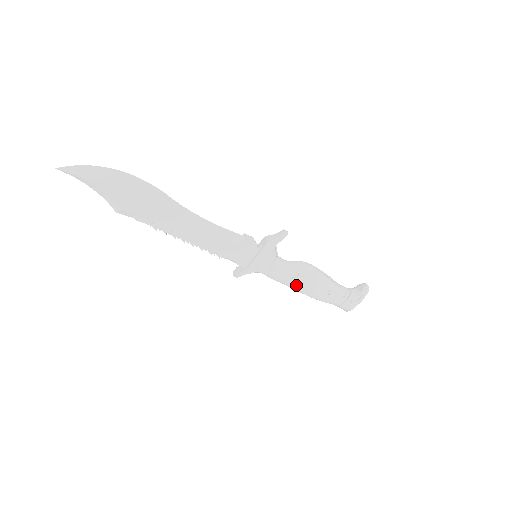
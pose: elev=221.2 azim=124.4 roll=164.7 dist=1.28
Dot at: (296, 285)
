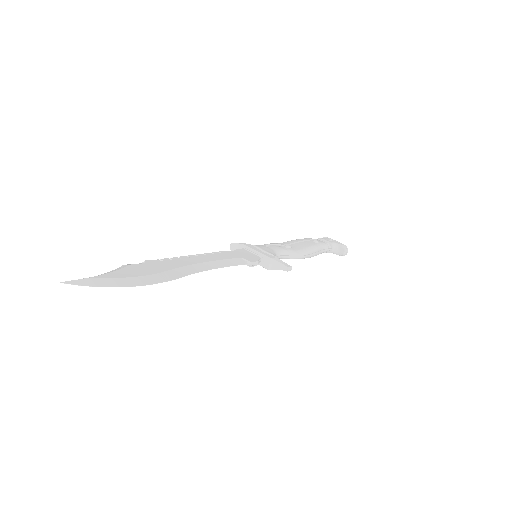
Dot at: occluded
